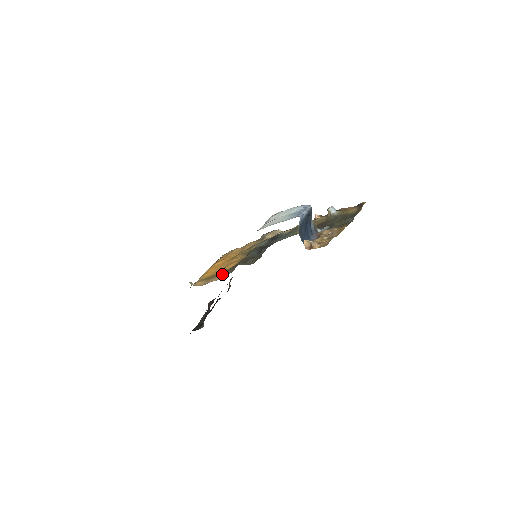
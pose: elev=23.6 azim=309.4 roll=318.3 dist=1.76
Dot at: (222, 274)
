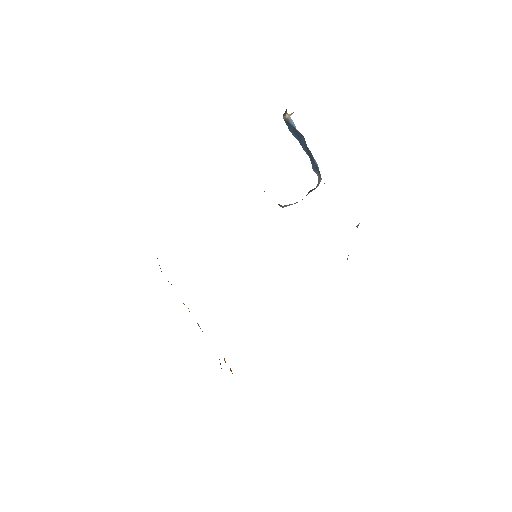
Dot at: occluded
